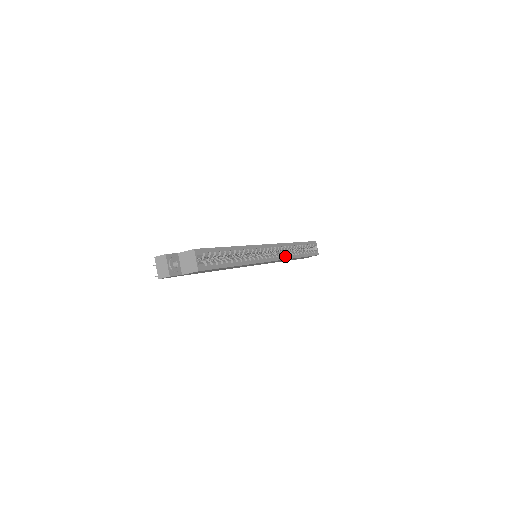
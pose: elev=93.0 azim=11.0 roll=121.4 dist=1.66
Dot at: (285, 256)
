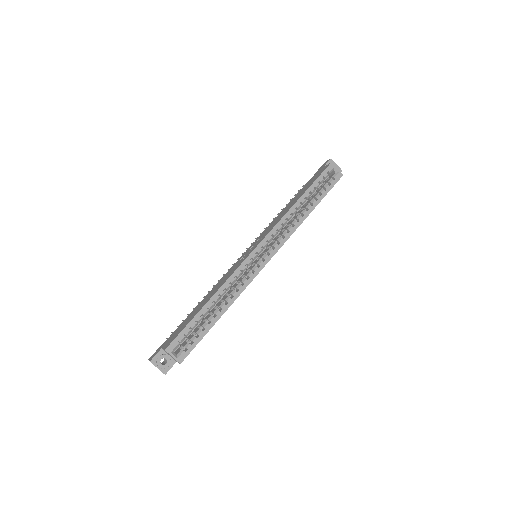
Dot at: (286, 235)
